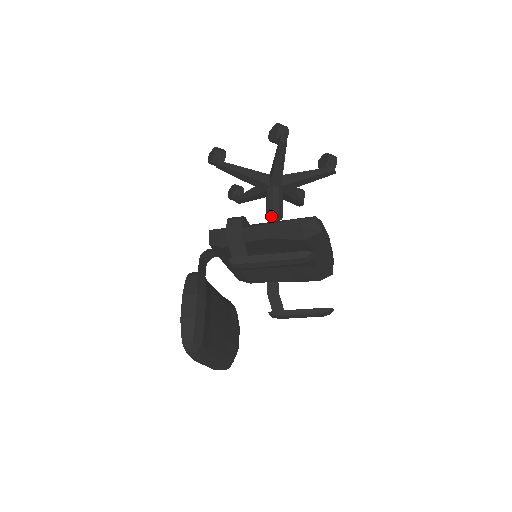
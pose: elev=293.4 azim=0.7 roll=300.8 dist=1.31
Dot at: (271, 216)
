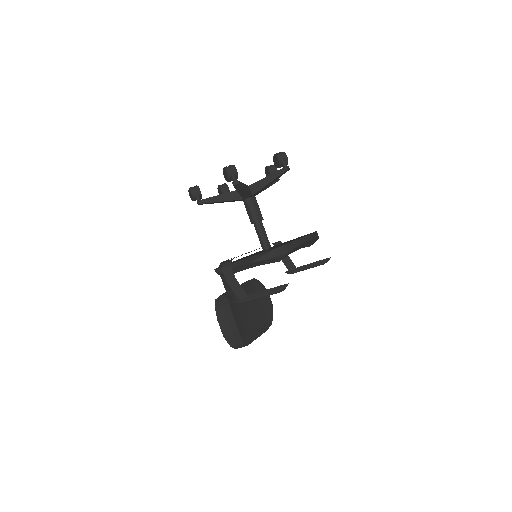
Dot at: (254, 224)
